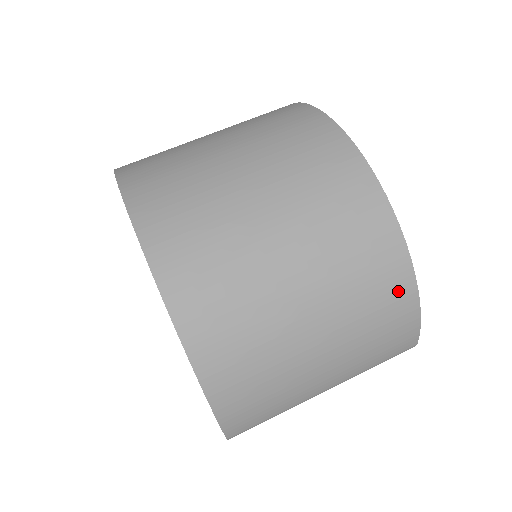
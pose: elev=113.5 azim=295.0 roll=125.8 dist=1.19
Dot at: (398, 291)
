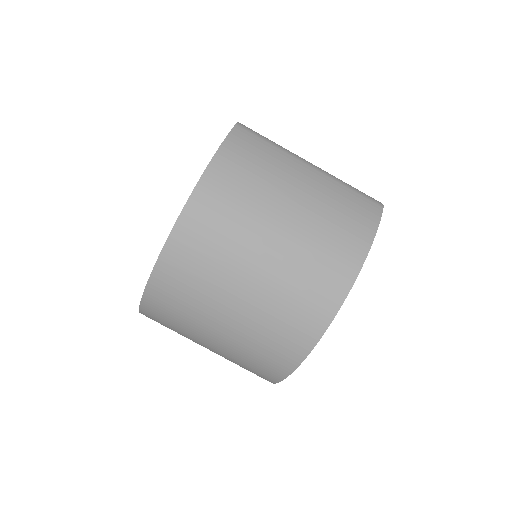
Dot at: (268, 374)
